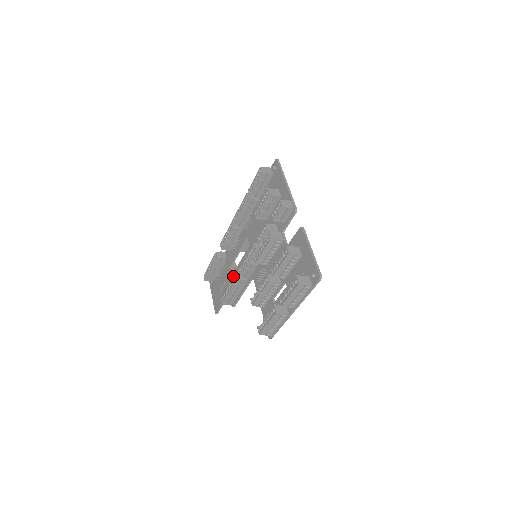
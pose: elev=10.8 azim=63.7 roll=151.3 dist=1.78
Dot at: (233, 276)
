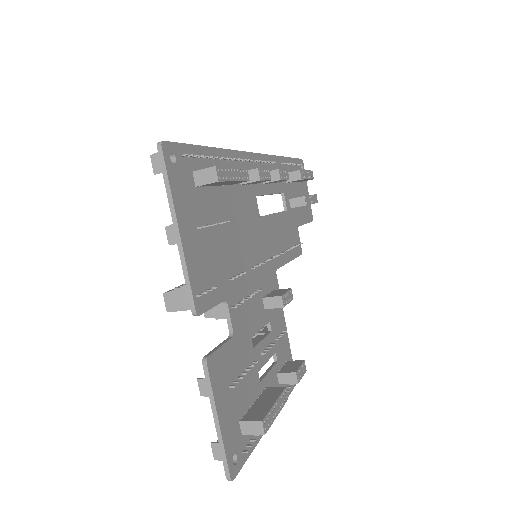
Dot at: occluded
